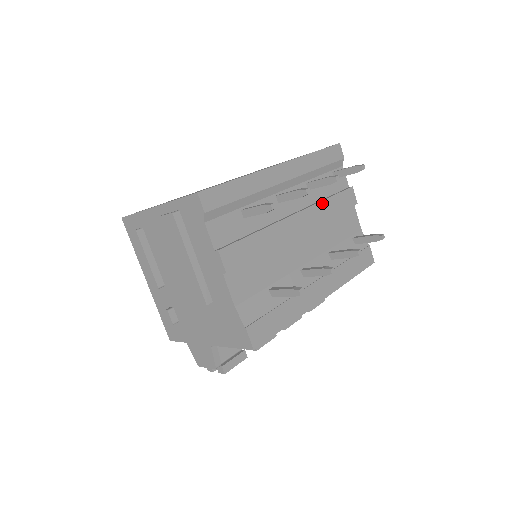
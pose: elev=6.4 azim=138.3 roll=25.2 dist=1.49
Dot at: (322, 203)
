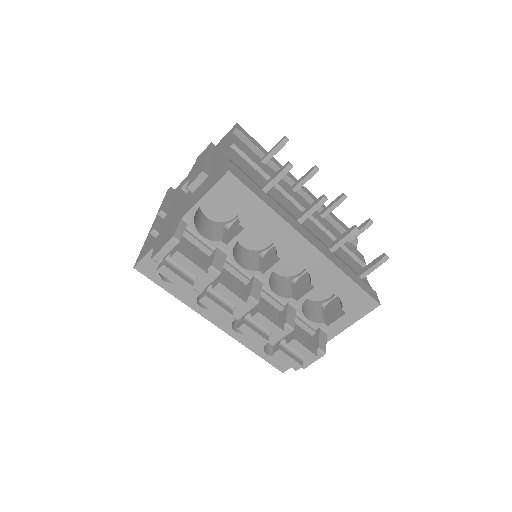
Dot at: (330, 226)
